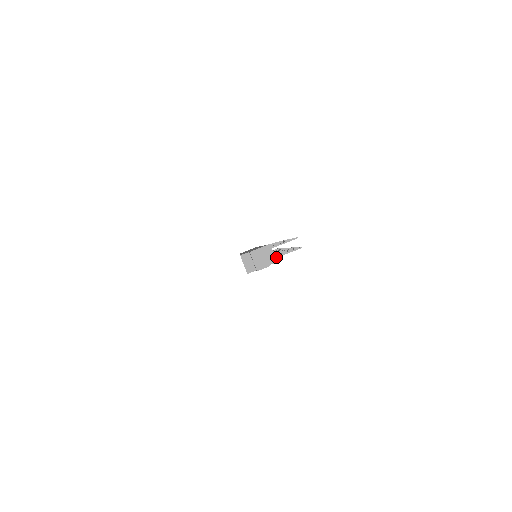
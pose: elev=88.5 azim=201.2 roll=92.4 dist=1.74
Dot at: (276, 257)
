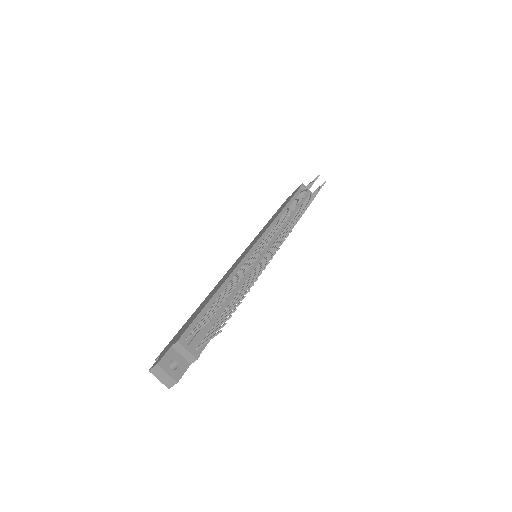
Dot at: (199, 346)
